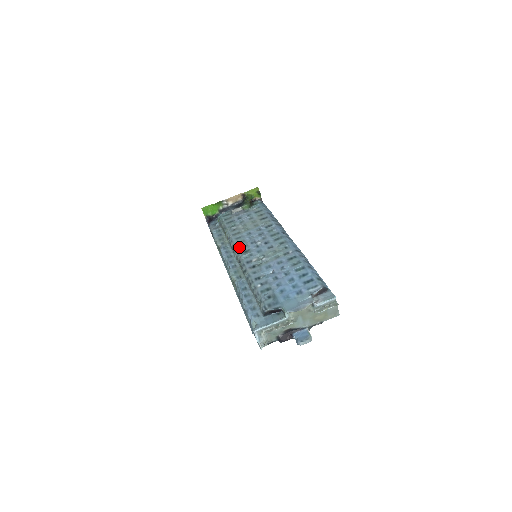
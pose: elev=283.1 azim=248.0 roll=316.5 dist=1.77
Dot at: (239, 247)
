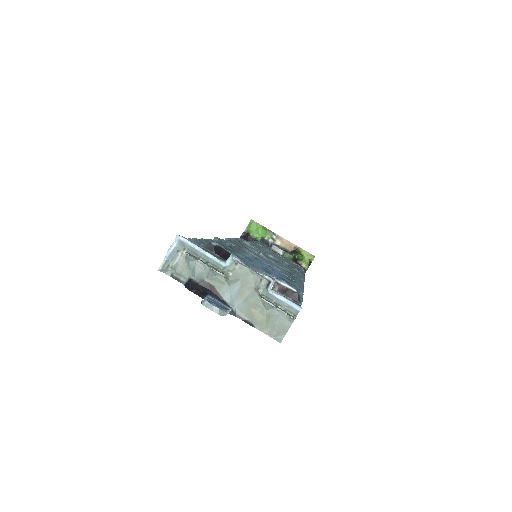
Dot at: (249, 243)
